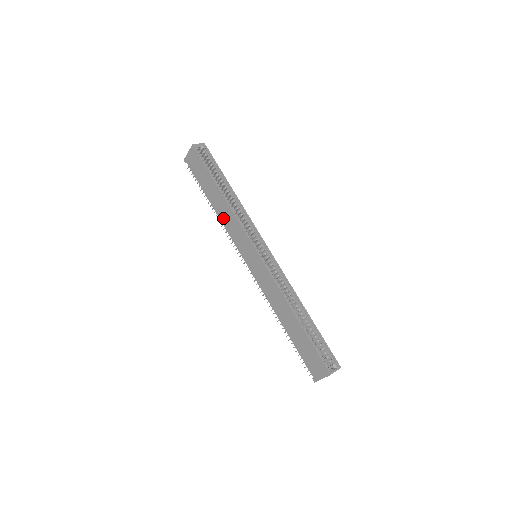
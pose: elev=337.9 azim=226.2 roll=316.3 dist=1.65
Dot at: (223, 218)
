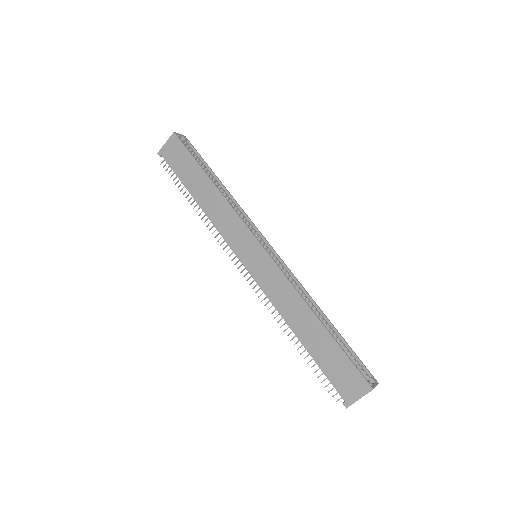
Dot at: (212, 213)
